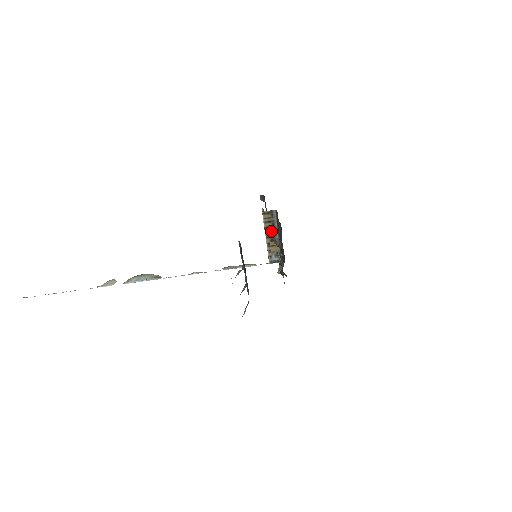
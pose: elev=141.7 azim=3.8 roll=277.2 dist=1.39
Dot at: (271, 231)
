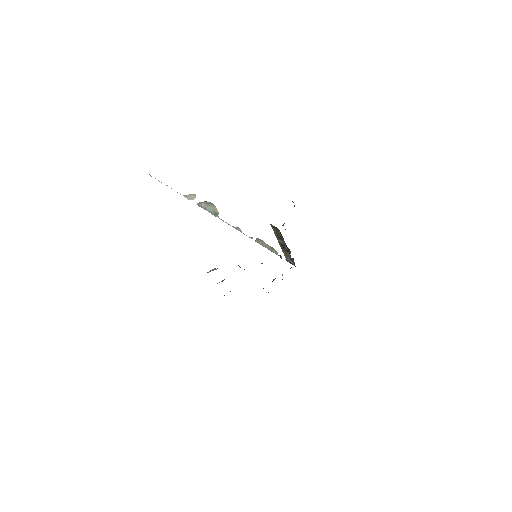
Dot at: (281, 241)
